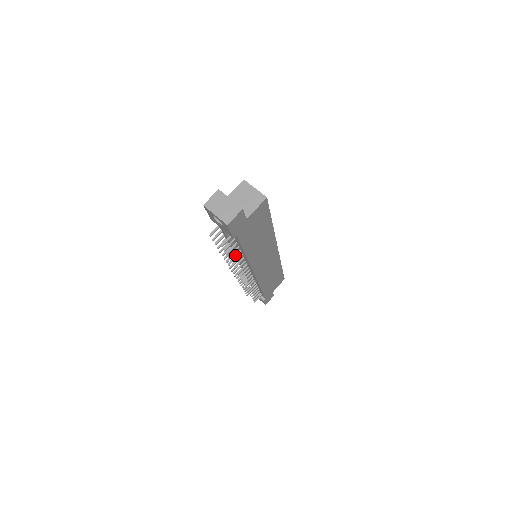
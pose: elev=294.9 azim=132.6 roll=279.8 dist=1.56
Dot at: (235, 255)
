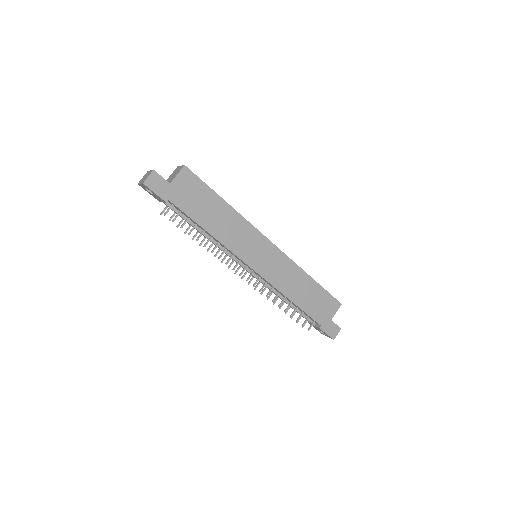
Dot at: (199, 235)
